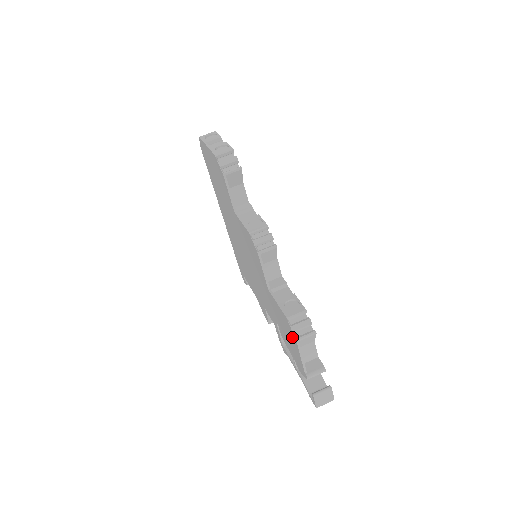
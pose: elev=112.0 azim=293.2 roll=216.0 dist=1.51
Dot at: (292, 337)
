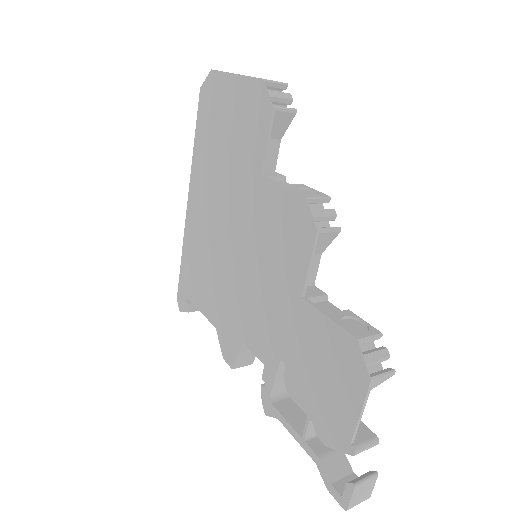
Dot at: (352, 376)
